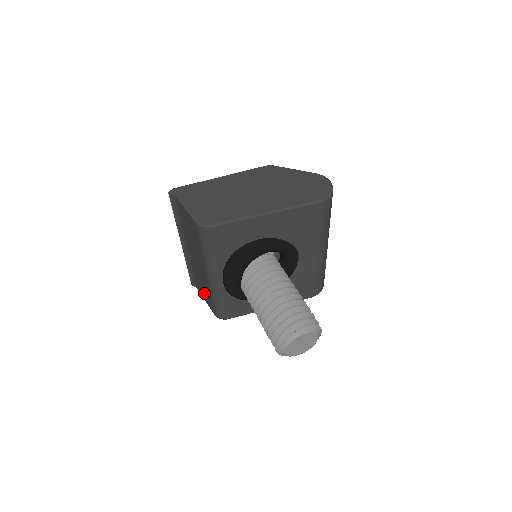
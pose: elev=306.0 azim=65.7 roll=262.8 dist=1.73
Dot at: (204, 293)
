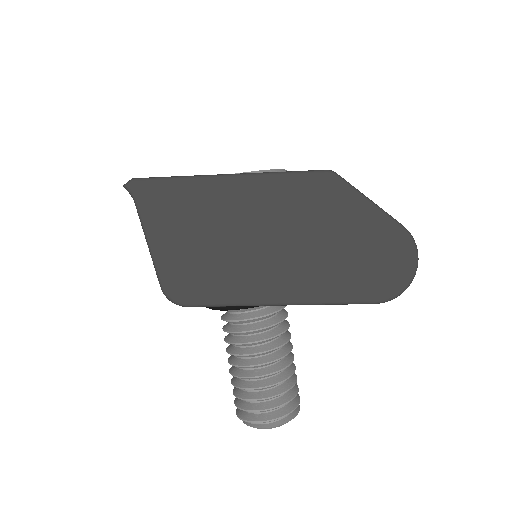
Dot at: occluded
